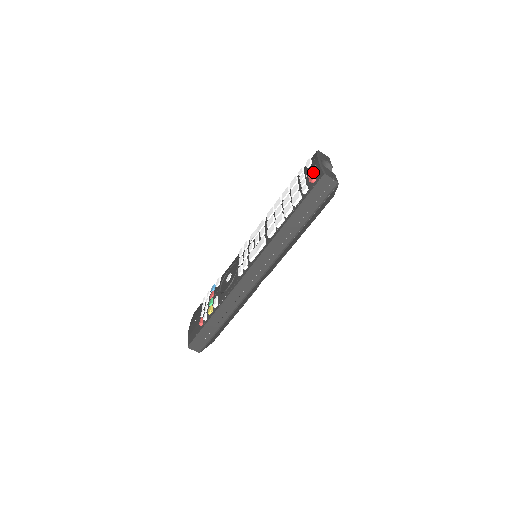
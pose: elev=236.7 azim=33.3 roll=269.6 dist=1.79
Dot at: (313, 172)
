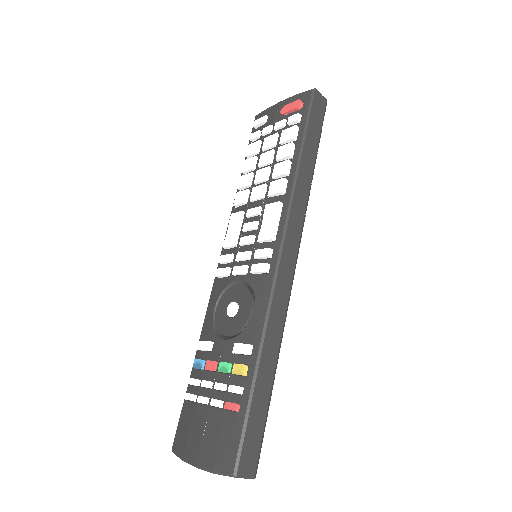
Dot at: (290, 103)
